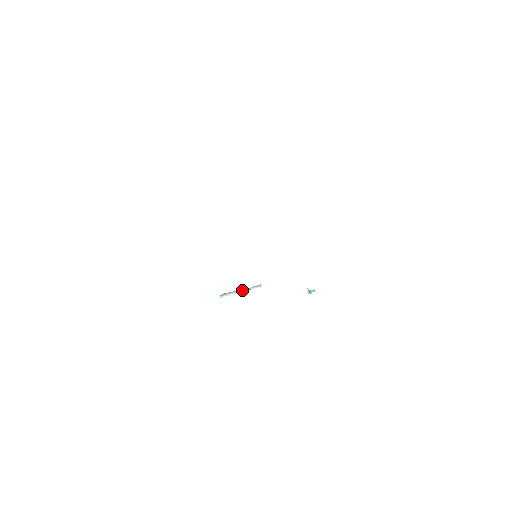
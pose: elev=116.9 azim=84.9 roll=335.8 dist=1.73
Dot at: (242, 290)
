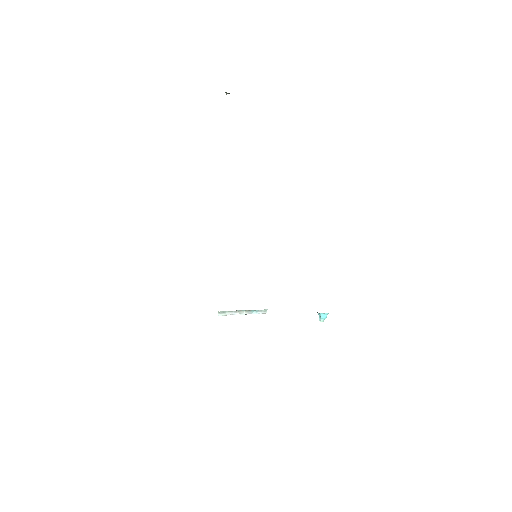
Dot at: (244, 312)
